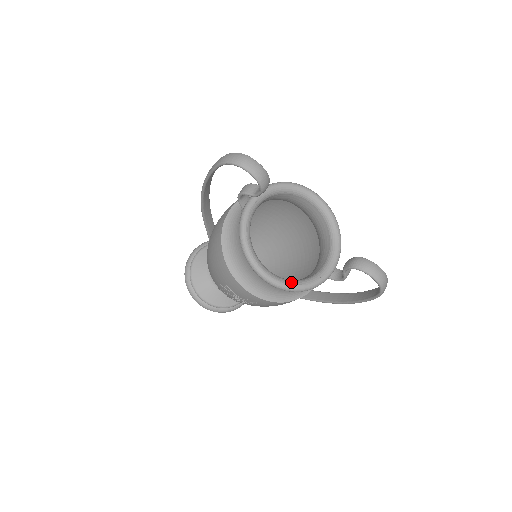
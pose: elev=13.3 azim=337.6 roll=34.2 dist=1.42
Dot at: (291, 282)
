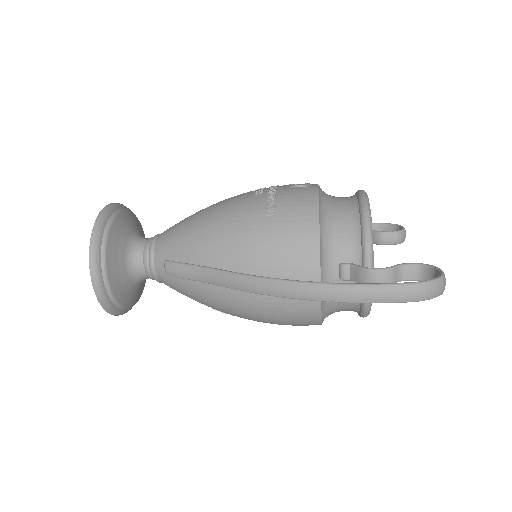
Dot at: occluded
